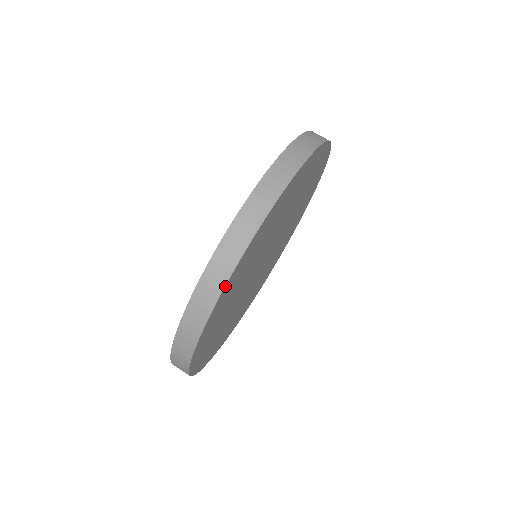
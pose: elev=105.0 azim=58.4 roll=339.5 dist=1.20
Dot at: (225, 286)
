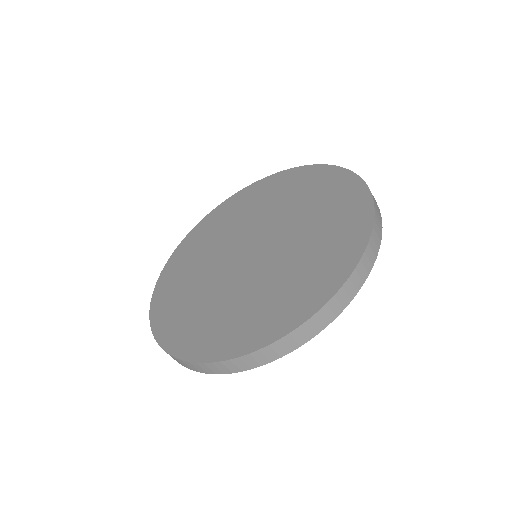
Dot at: occluded
